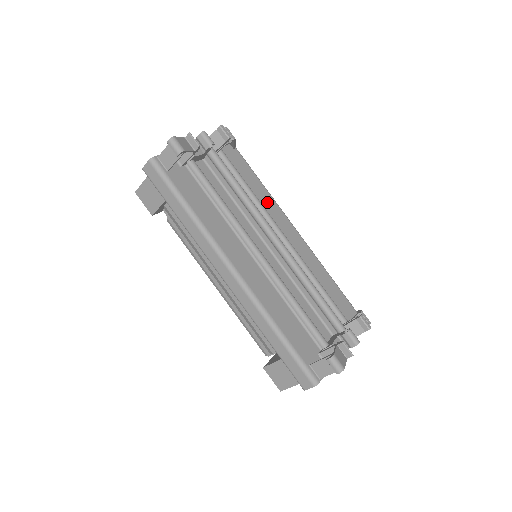
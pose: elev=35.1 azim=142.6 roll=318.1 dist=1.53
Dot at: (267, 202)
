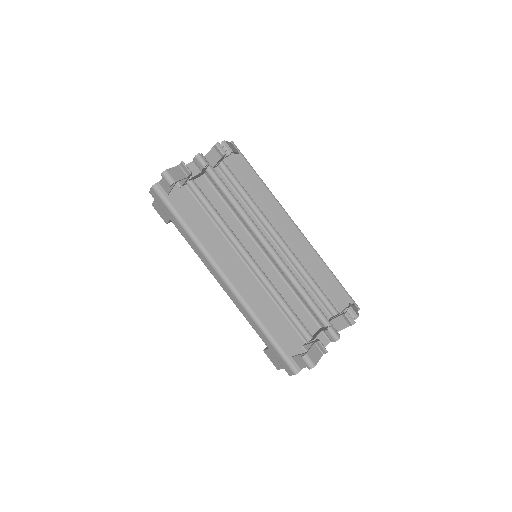
Dot at: (268, 204)
